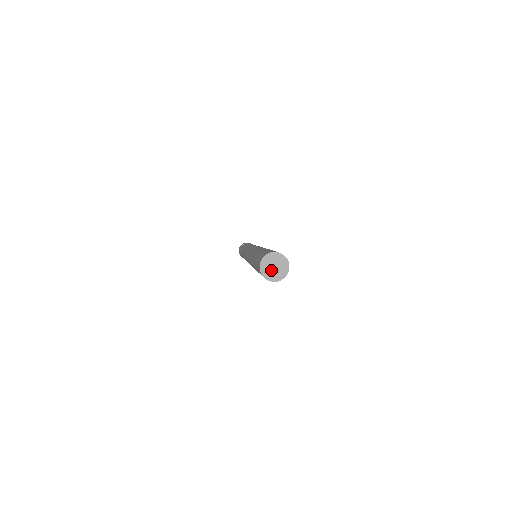
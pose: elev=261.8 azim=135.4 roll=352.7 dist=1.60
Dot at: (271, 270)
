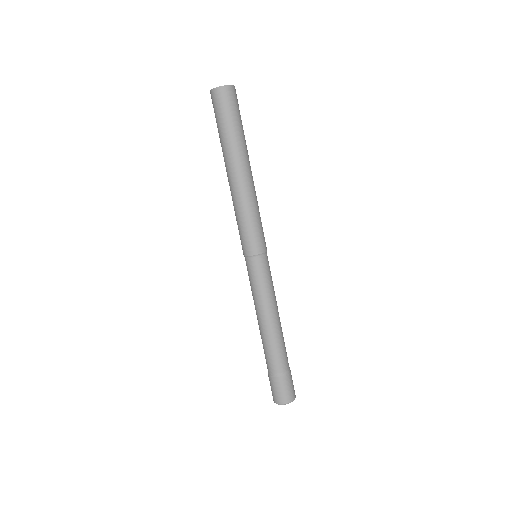
Dot at: occluded
